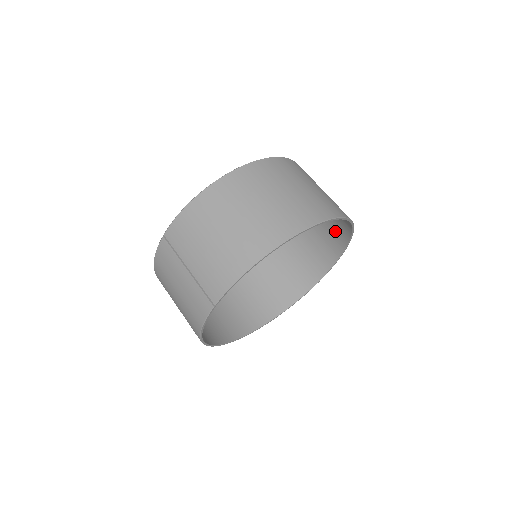
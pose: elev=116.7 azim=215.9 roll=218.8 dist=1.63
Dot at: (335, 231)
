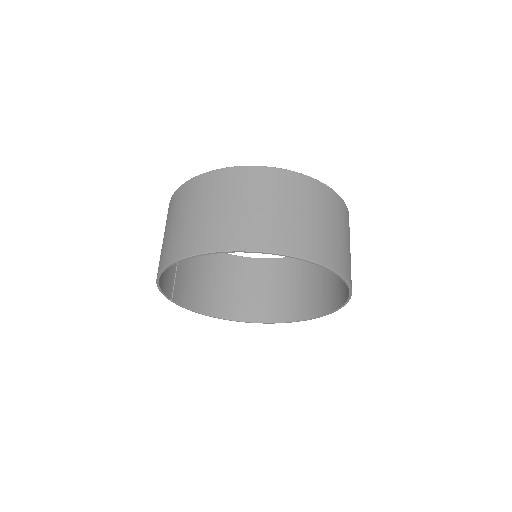
Dot at: (321, 245)
